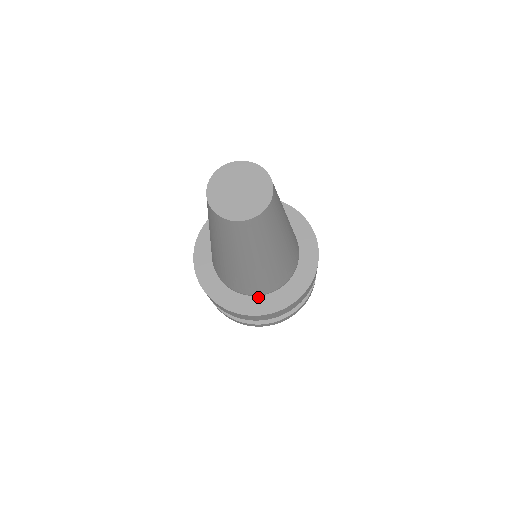
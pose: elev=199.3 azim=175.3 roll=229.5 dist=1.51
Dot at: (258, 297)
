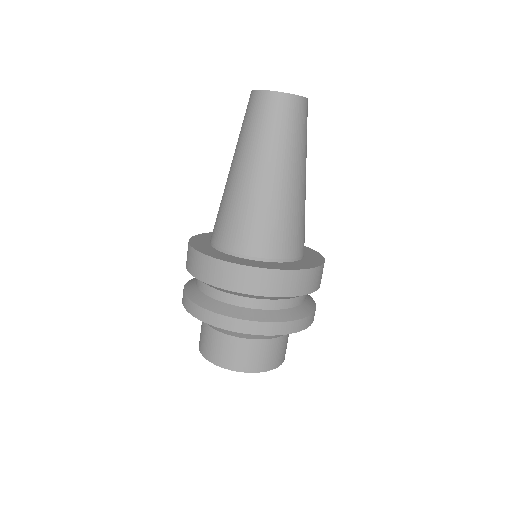
Dot at: (236, 257)
